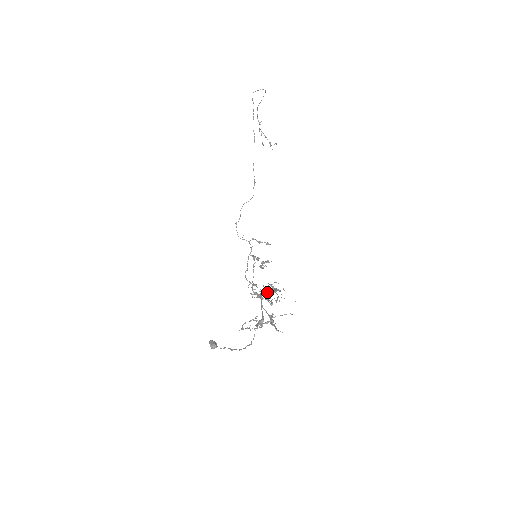
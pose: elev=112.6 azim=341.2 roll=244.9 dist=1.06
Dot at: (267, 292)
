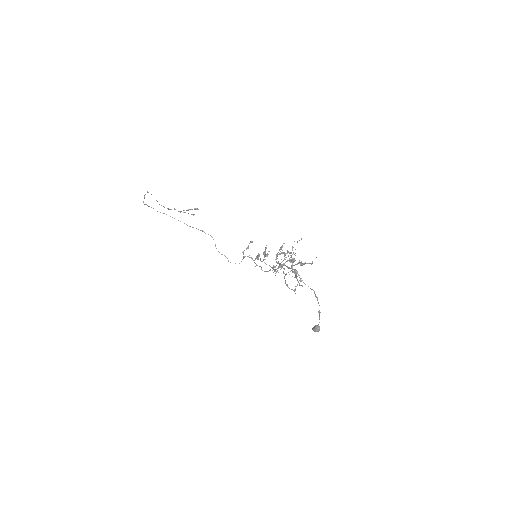
Dot at: occluded
